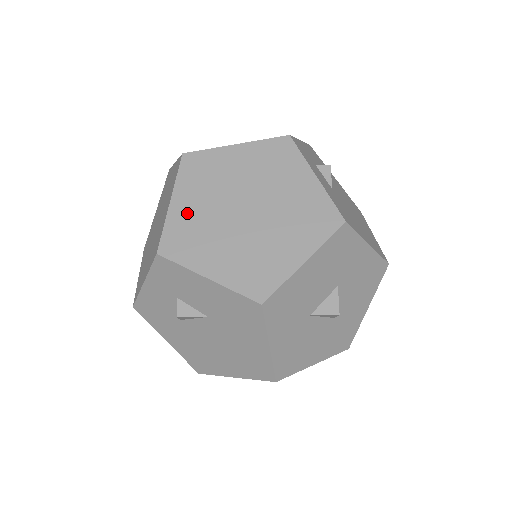
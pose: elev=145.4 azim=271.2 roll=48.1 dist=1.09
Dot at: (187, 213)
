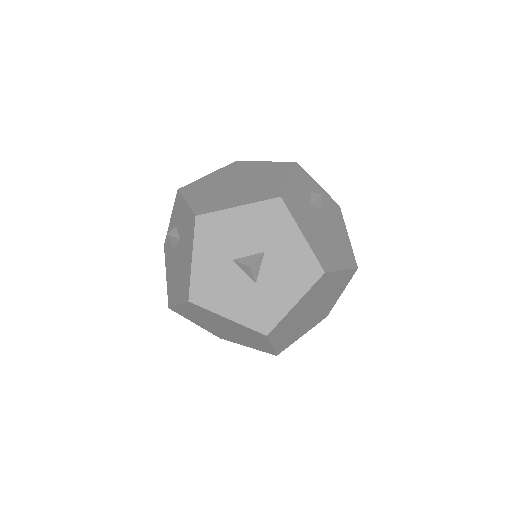
Dot at: (209, 179)
